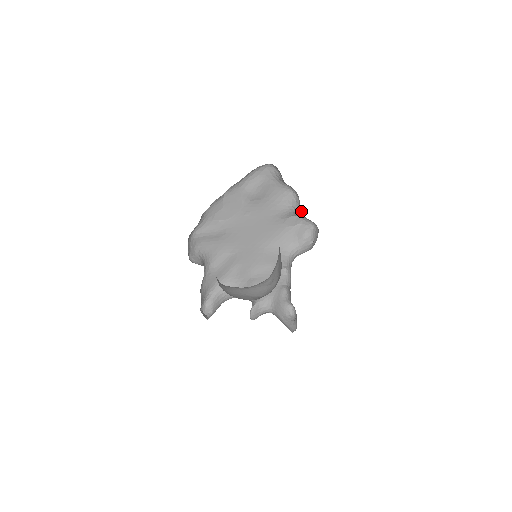
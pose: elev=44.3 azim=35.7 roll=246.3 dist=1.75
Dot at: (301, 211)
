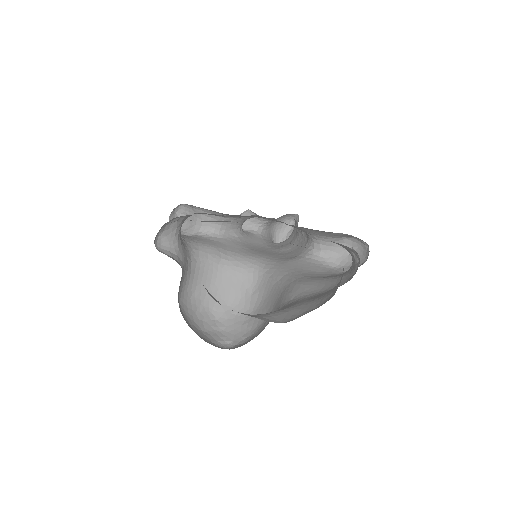
Dot at: (352, 264)
